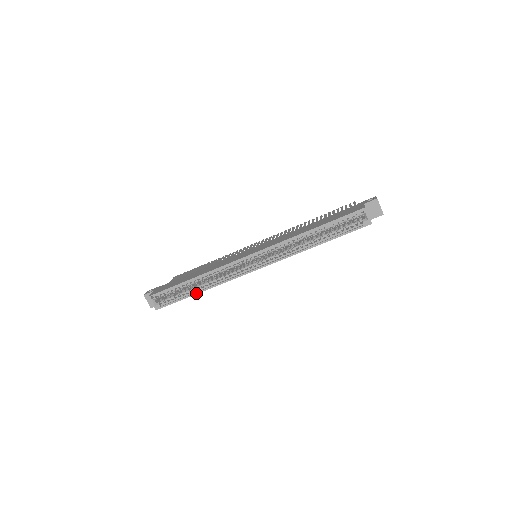
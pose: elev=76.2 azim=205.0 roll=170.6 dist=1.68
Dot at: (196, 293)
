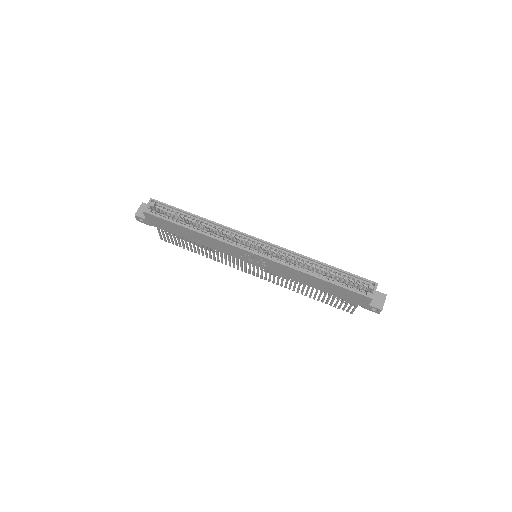
Dot at: (189, 227)
